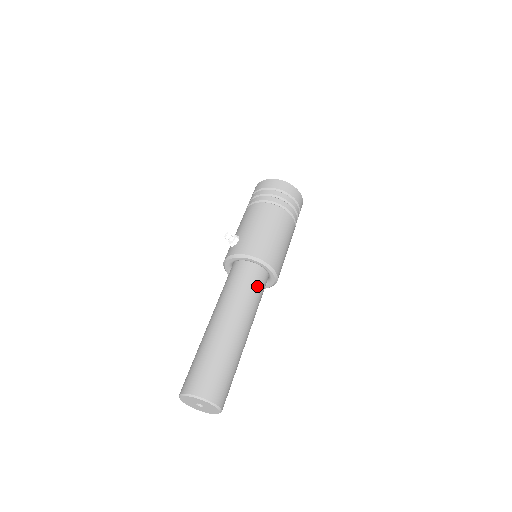
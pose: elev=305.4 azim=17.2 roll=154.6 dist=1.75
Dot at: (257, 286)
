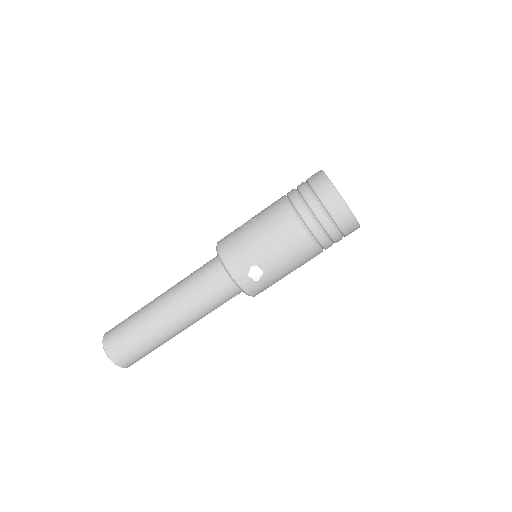
Dot at: occluded
